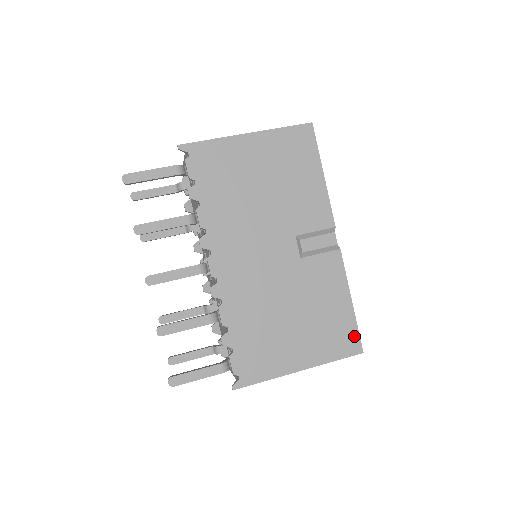
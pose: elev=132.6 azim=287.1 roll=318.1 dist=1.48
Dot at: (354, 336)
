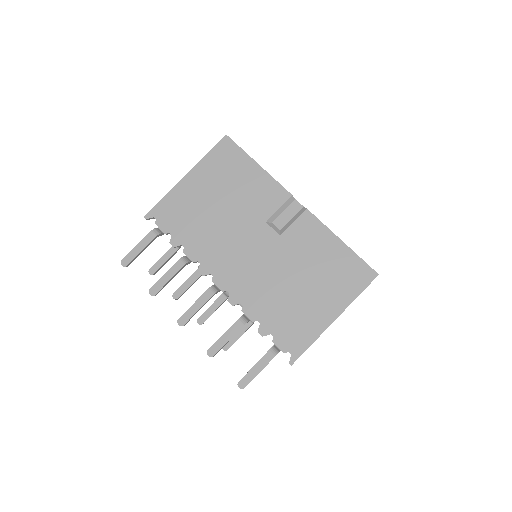
Dot at: (362, 266)
